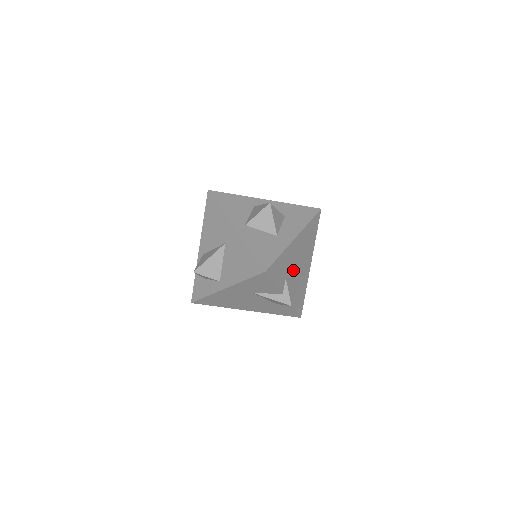
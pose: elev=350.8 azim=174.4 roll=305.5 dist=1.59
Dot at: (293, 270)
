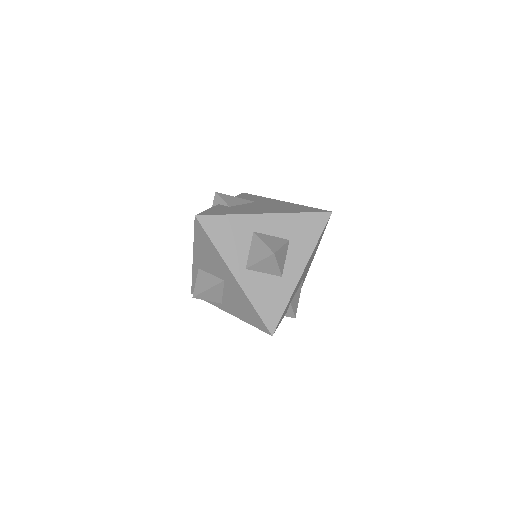
Dot at: occluded
